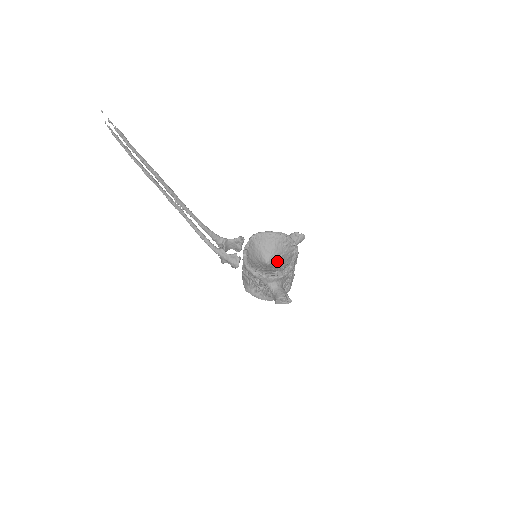
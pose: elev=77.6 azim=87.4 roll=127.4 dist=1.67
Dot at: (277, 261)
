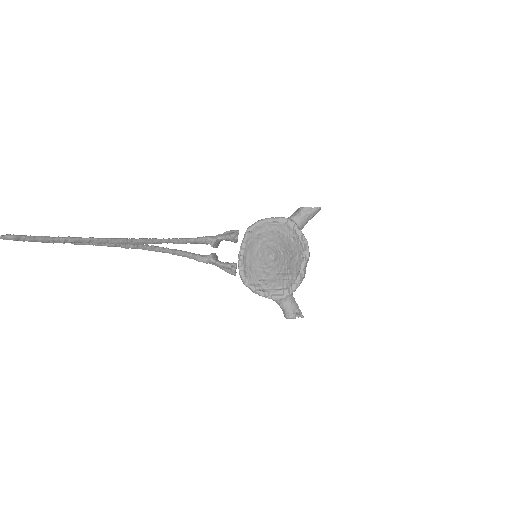
Dot at: (283, 259)
